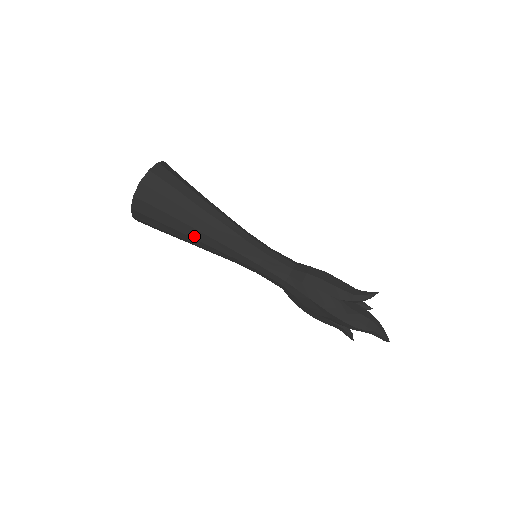
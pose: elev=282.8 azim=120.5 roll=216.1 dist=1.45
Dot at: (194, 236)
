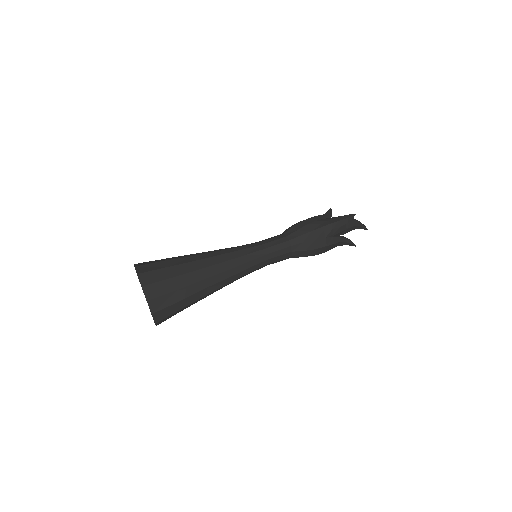
Dot at: (209, 274)
